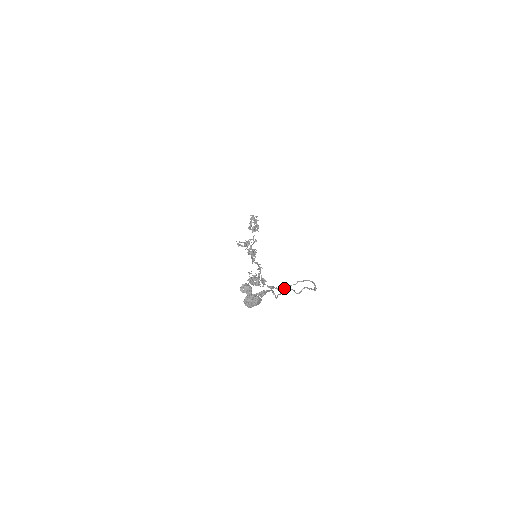
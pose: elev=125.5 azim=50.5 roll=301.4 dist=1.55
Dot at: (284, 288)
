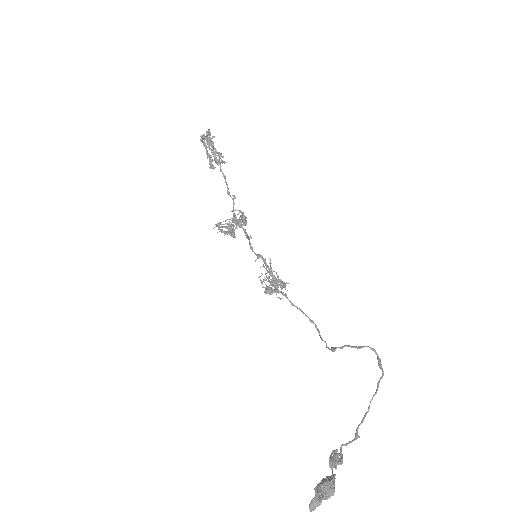
Dot at: occluded
